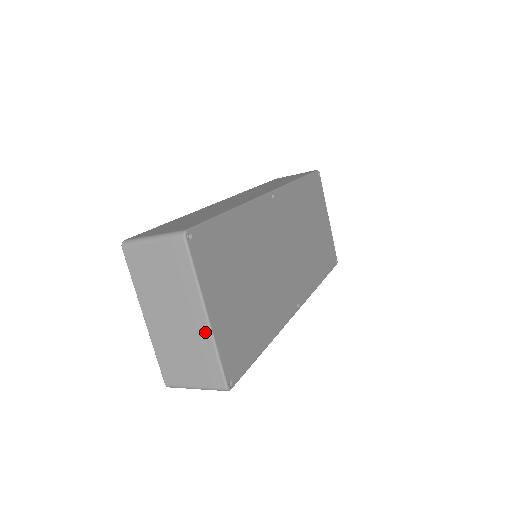
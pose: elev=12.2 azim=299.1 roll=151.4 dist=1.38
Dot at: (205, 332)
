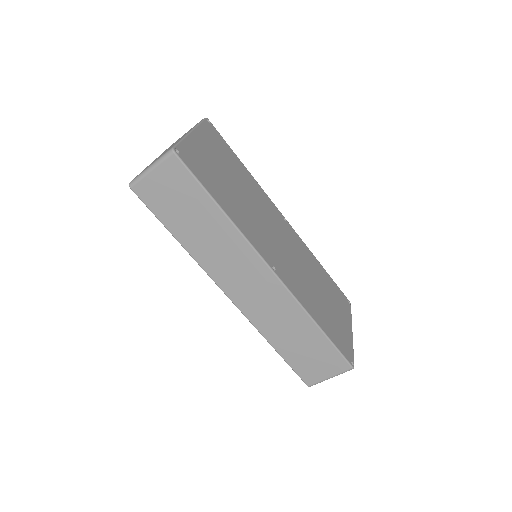
Dot at: occluded
